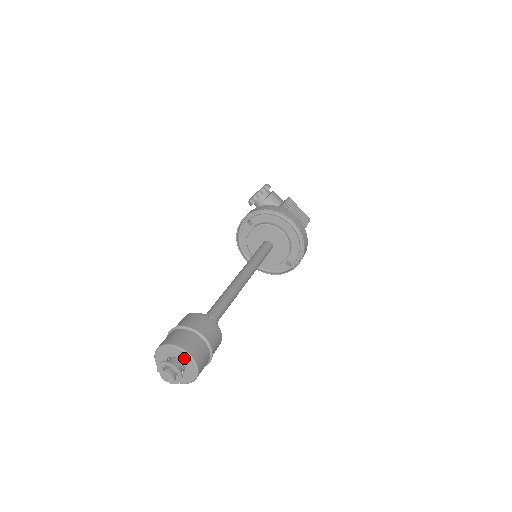
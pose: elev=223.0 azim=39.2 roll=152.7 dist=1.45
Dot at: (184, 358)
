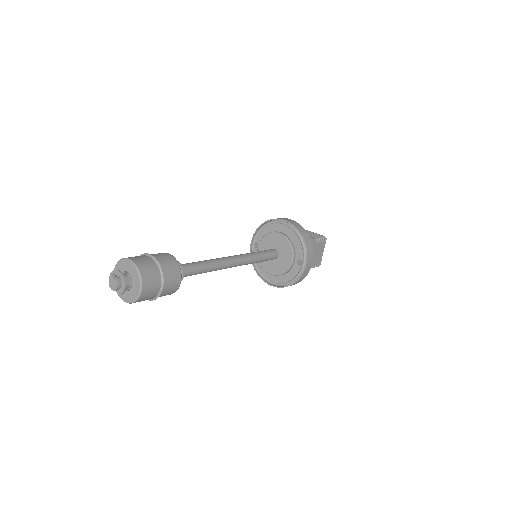
Dot at: (128, 266)
